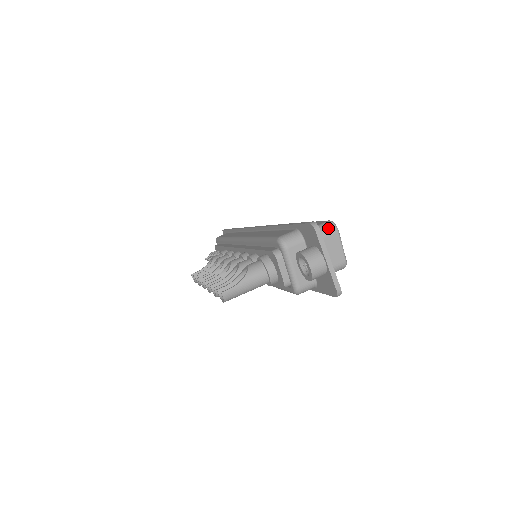
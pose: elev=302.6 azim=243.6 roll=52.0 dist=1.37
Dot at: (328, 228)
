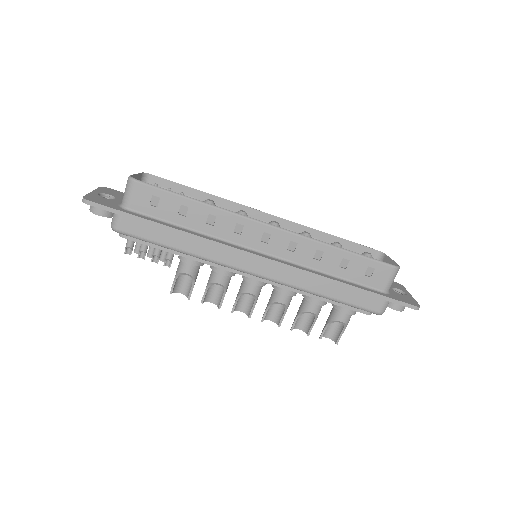
Dot at: occluded
